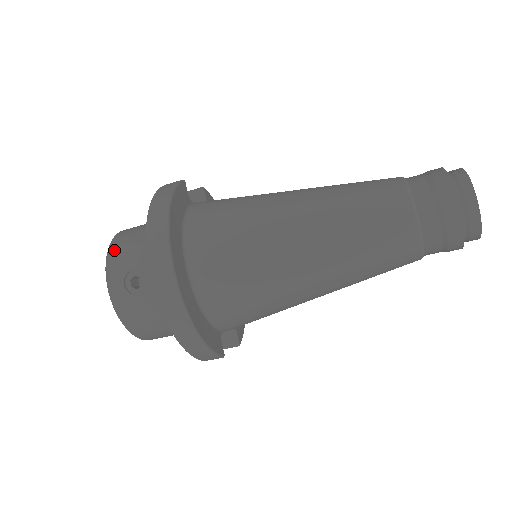
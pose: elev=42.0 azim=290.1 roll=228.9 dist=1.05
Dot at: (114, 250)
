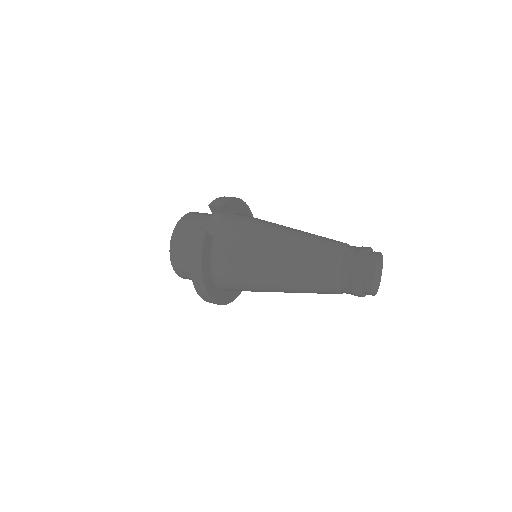
Dot at: (173, 256)
